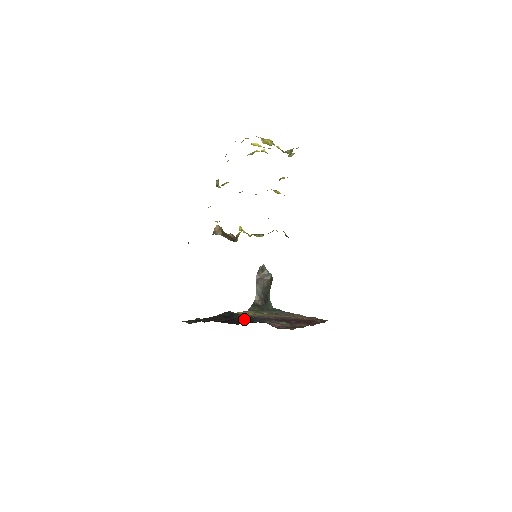
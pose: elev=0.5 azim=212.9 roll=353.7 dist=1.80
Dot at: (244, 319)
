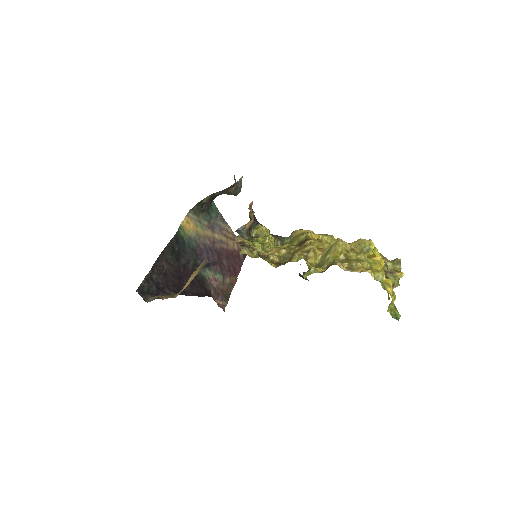
Dot at: (190, 264)
